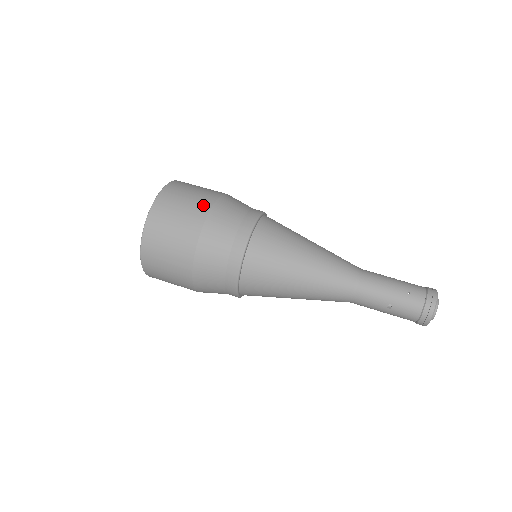
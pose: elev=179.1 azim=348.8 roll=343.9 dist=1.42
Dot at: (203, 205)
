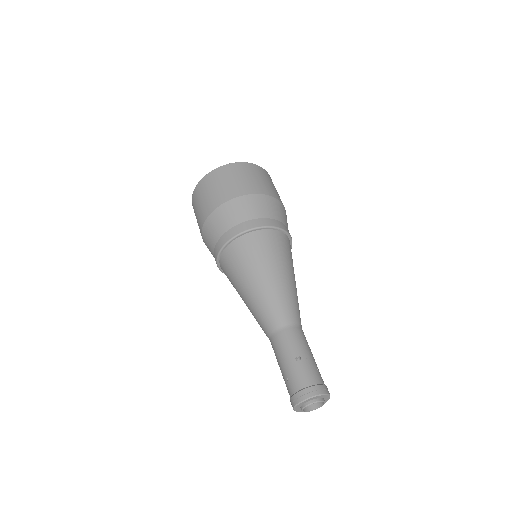
Dot at: occluded
